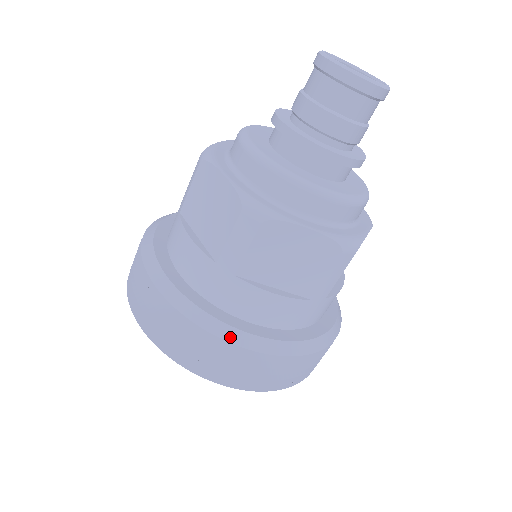
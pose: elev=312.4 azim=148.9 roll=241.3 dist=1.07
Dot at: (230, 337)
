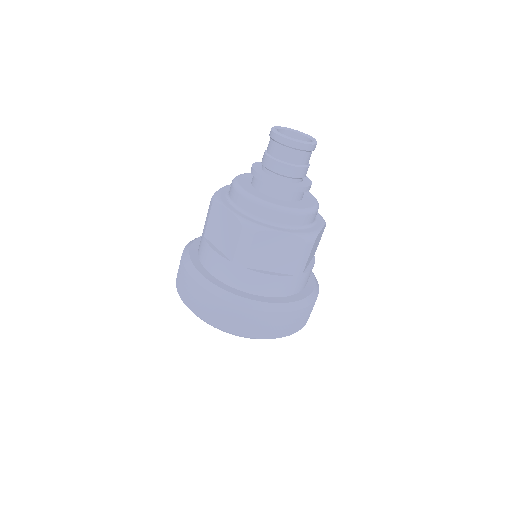
Dot at: (248, 305)
